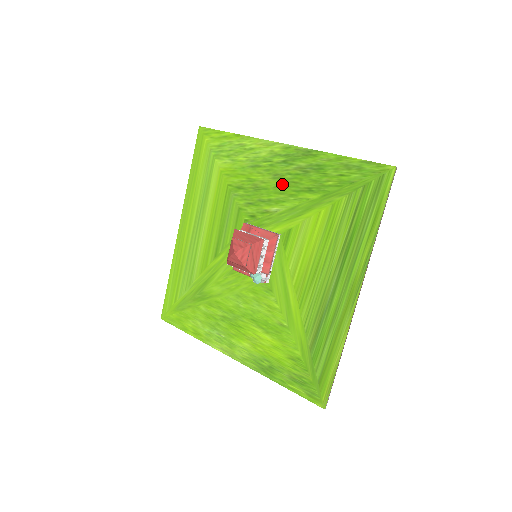
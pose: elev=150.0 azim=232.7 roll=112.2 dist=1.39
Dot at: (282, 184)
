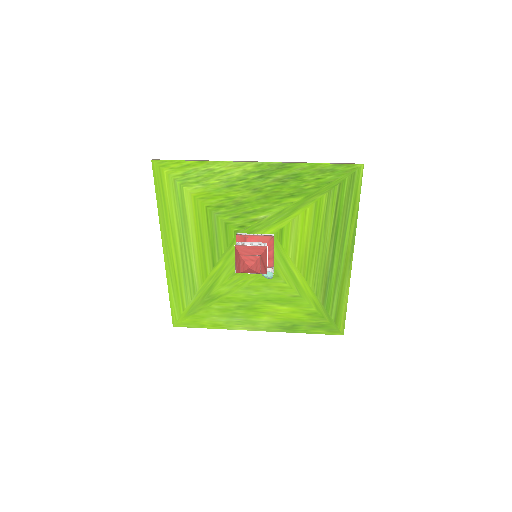
Dot at: (264, 196)
